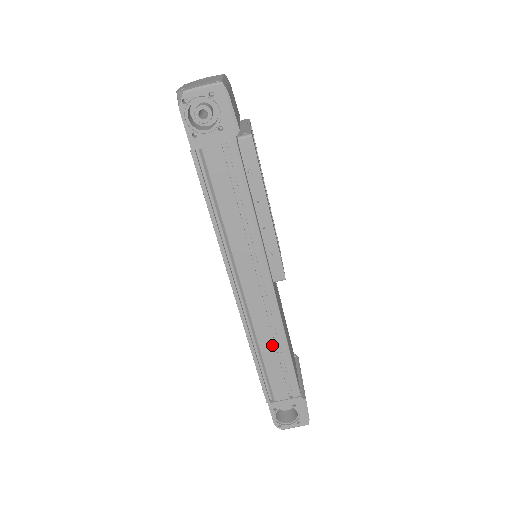
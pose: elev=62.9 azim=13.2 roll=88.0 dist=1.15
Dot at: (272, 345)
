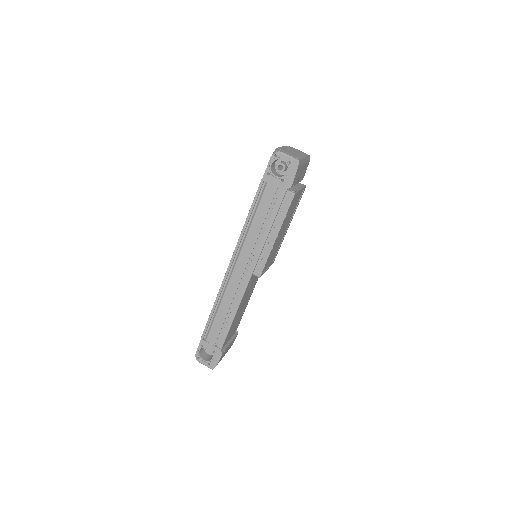
Dot at: (228, 307)
